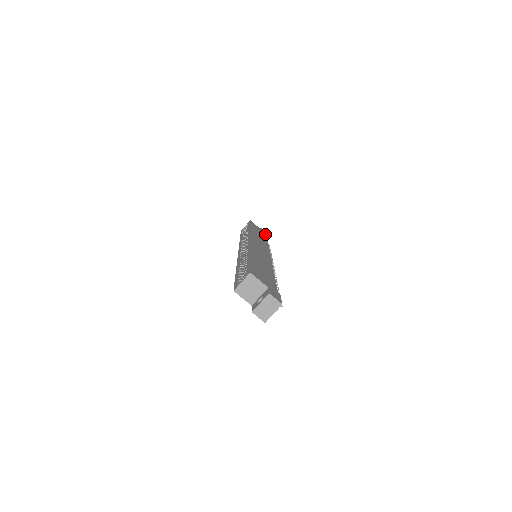
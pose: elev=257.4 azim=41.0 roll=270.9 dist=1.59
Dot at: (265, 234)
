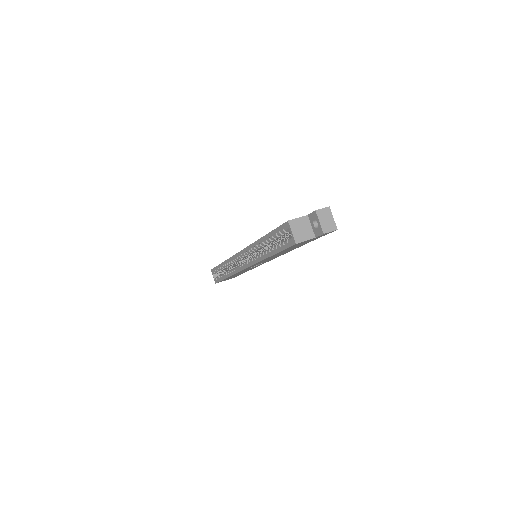
Dot at: occluded
